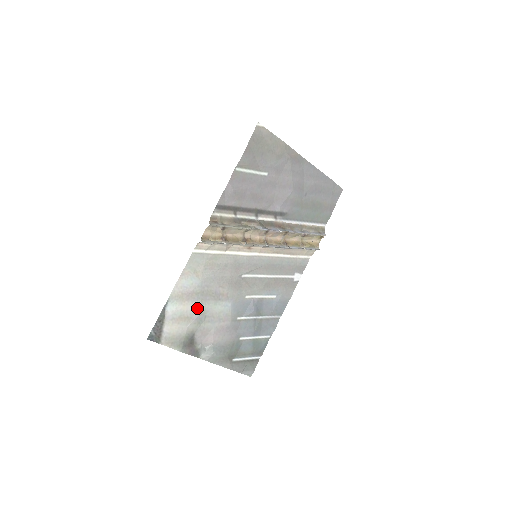
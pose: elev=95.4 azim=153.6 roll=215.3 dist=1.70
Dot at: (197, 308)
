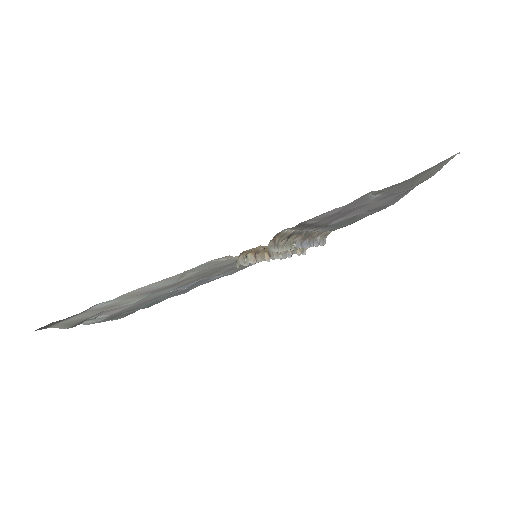
Dot at: (137, 299)
